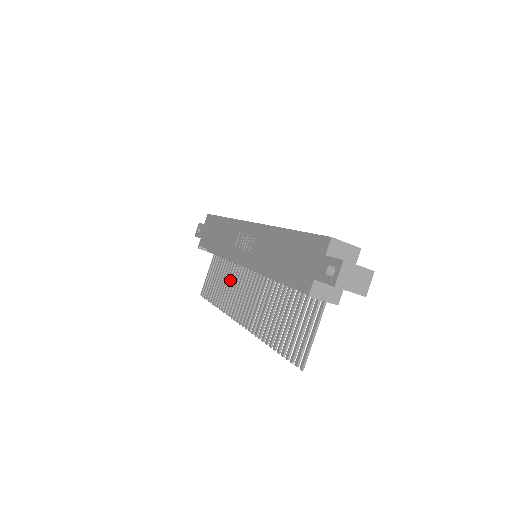
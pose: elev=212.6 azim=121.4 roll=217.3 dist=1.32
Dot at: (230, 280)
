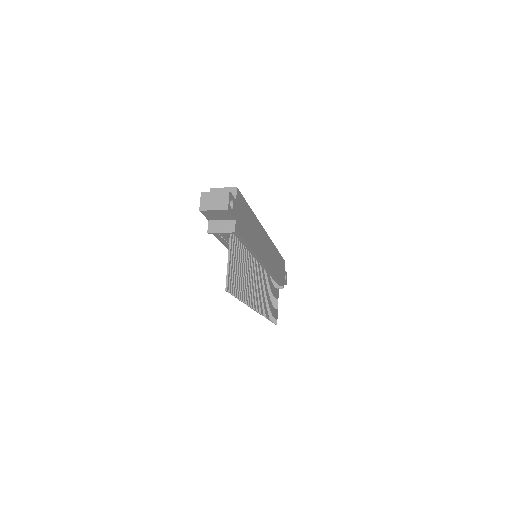
Dot at: (268, 292)
